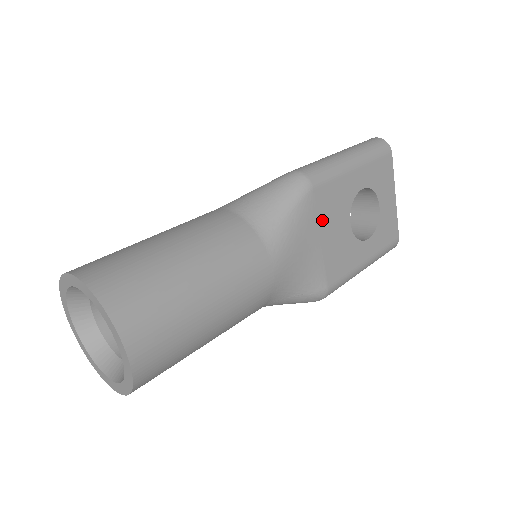
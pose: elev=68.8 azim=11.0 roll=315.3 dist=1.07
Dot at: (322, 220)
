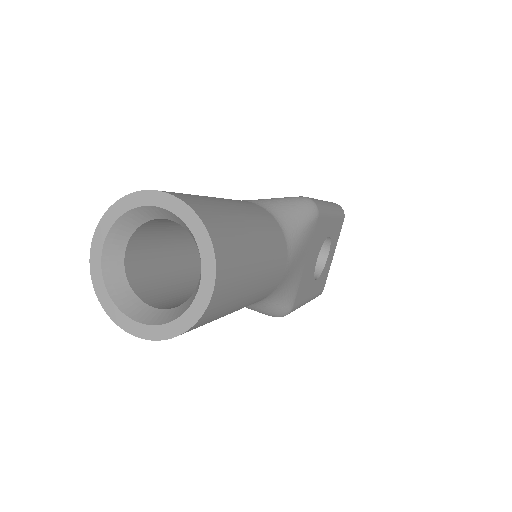
Dot at: (311, 246)
